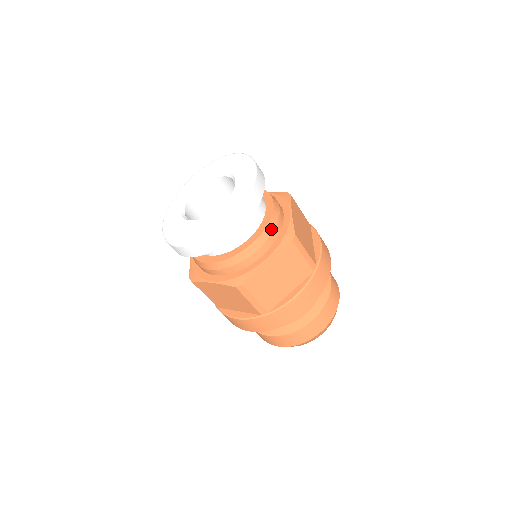
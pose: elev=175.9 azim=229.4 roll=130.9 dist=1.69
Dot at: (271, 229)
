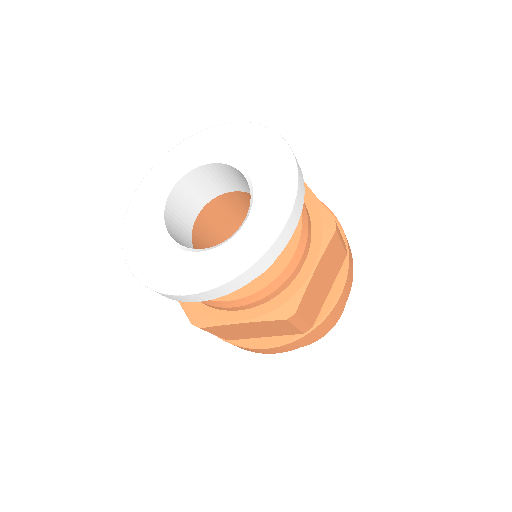
Dot at: (268, 292)
